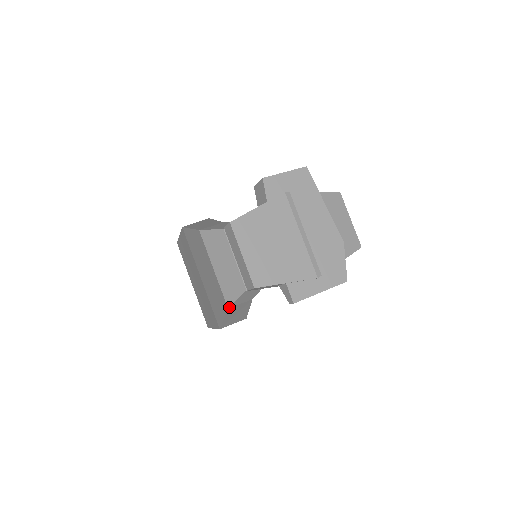
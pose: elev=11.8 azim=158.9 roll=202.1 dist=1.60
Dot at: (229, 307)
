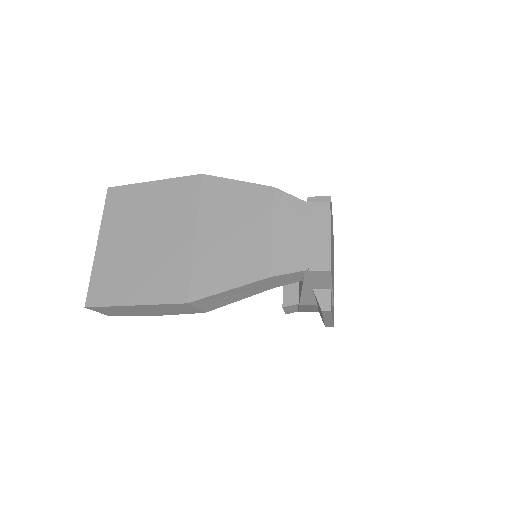
Dot at: (272, 276)
